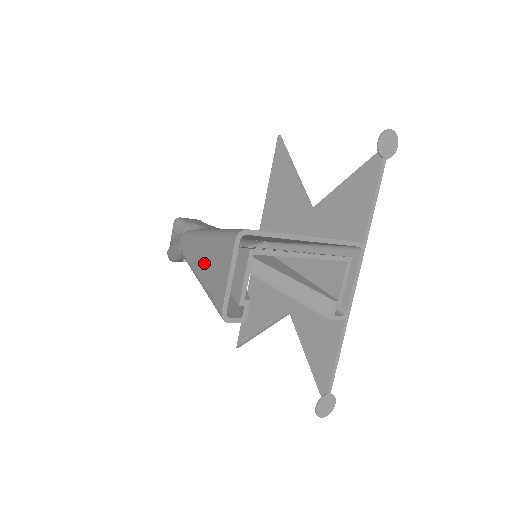
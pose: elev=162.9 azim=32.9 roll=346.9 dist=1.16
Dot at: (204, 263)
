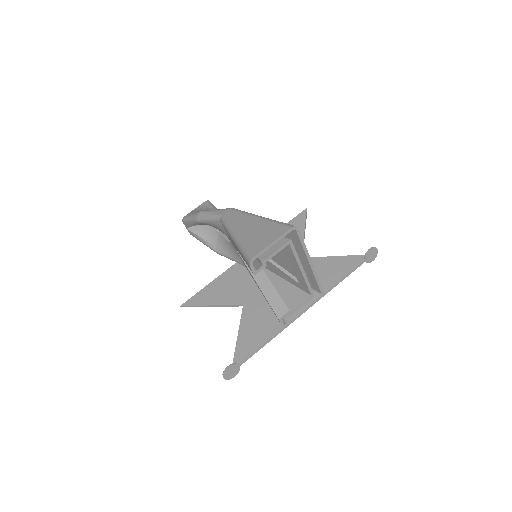
Dot at: (249, 229)
